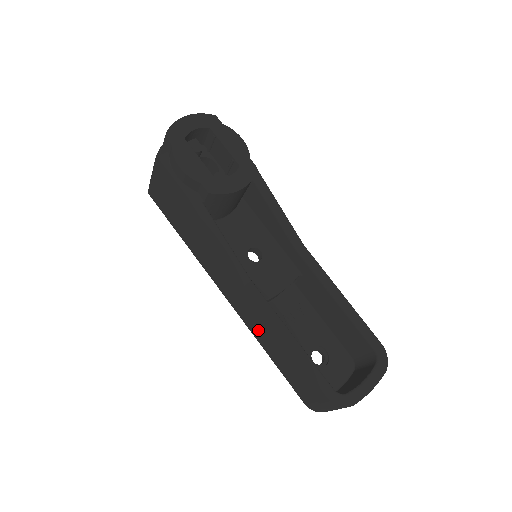
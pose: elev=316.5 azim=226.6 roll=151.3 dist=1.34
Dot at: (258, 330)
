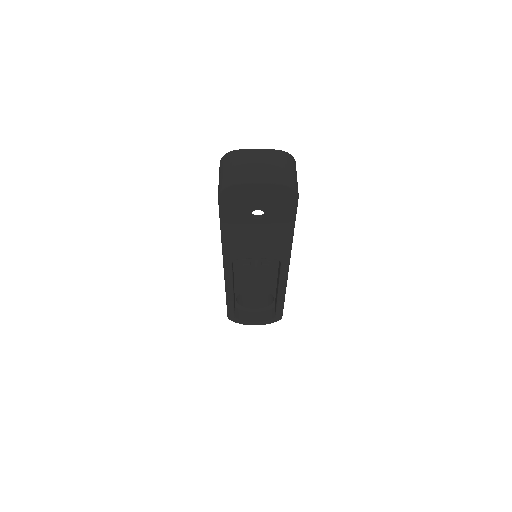
Dot at: occluded
